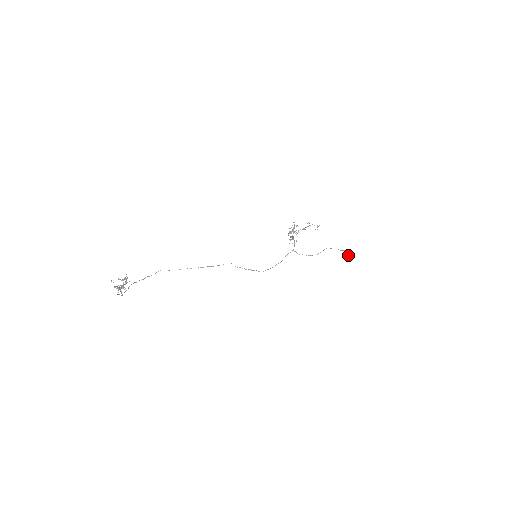
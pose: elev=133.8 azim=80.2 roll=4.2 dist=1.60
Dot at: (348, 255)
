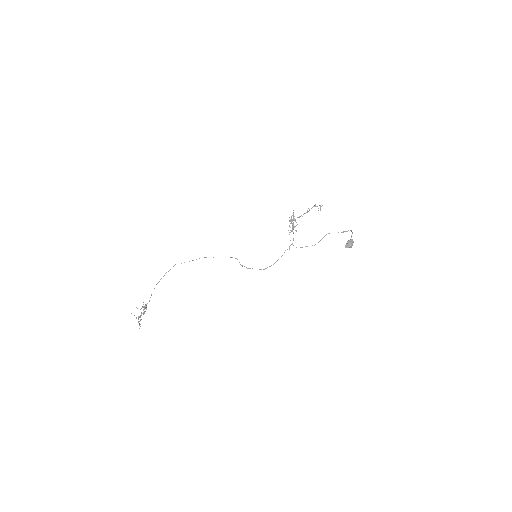
Dot at: (348, 242)
